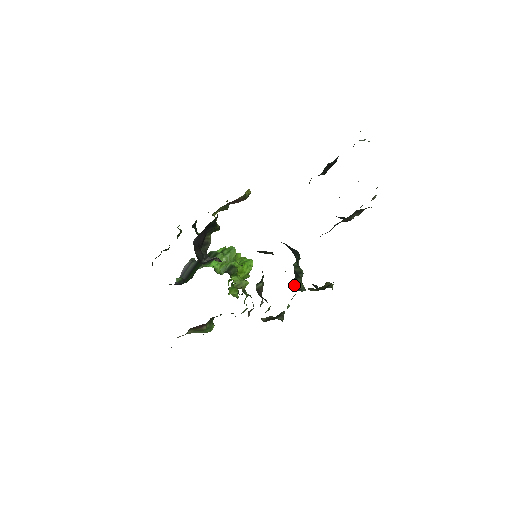
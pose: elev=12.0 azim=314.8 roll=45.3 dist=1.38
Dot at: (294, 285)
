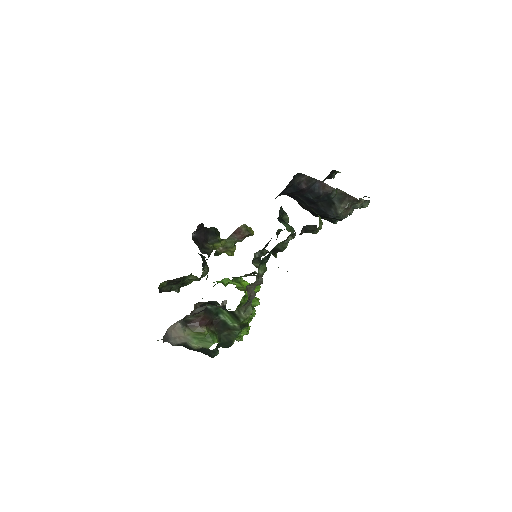
Dot at: (280, 221)
